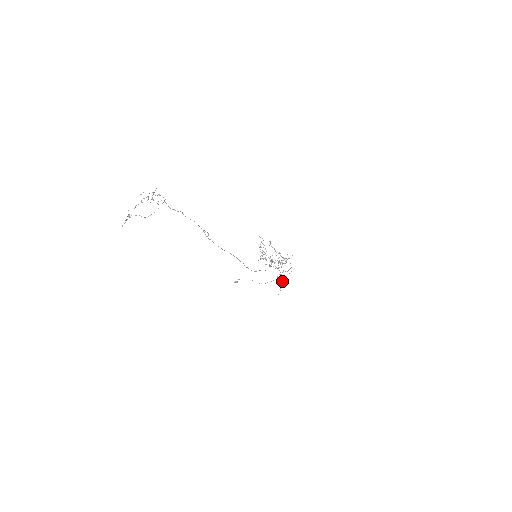
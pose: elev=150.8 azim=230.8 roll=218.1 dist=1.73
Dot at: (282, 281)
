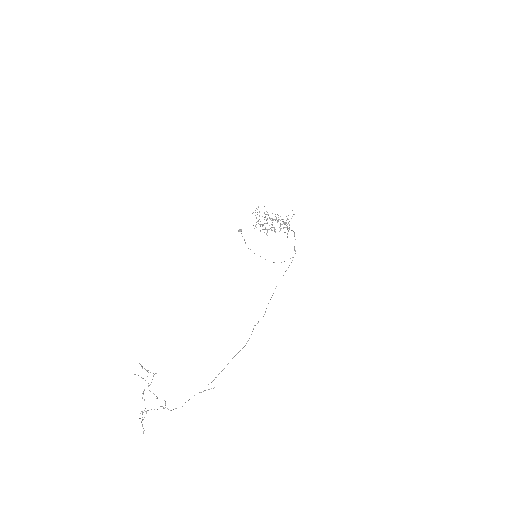
Dot at: (288, 228)
